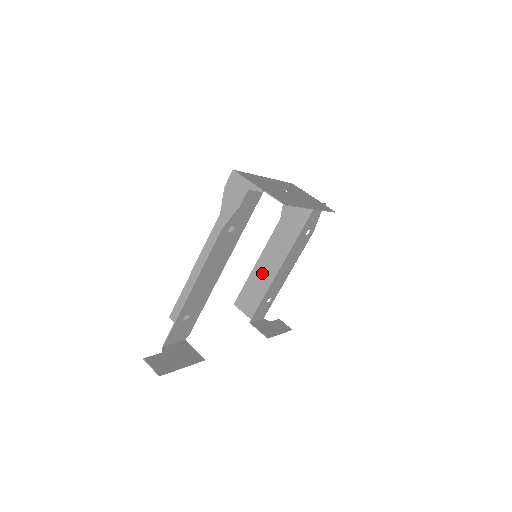
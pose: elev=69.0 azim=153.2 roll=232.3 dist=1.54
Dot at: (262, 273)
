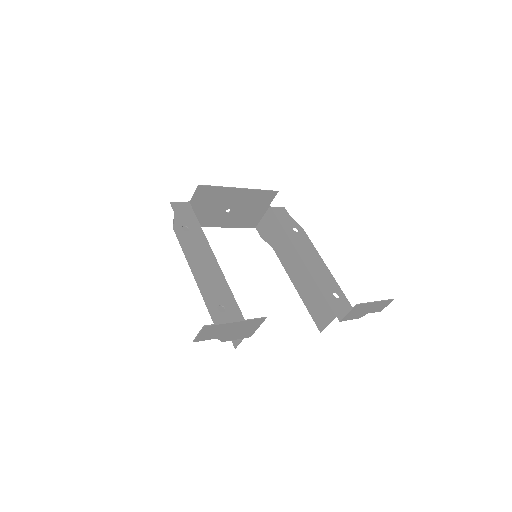
Dot at: (303, 284)
